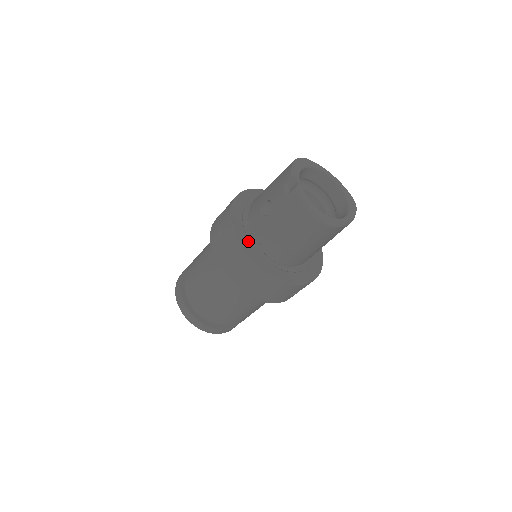
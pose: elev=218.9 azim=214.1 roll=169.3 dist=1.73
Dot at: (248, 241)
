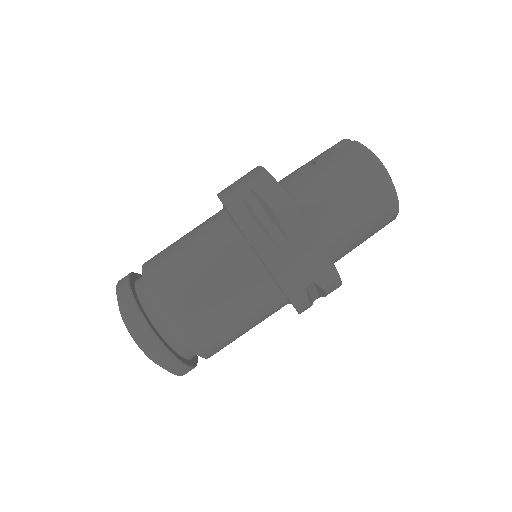
Dot at: occluded
